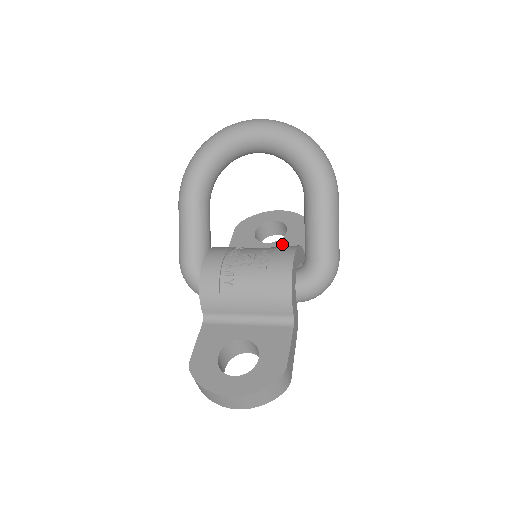
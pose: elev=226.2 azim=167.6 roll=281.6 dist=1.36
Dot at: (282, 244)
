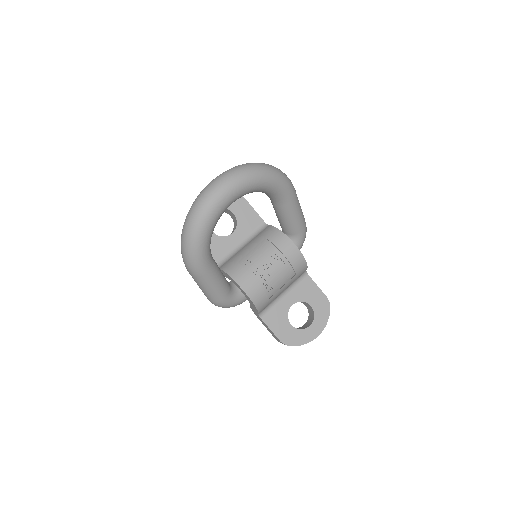
Dot at: (243, 227)
